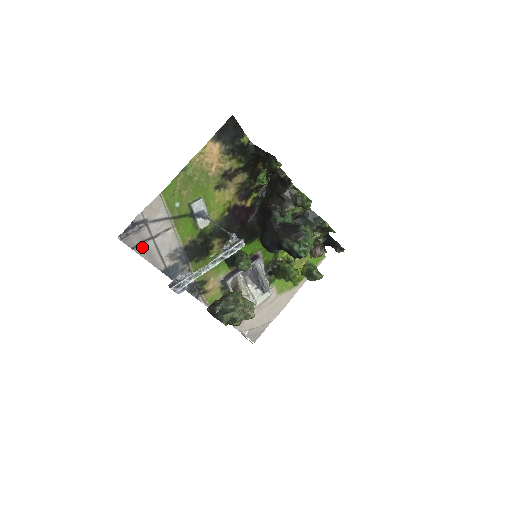
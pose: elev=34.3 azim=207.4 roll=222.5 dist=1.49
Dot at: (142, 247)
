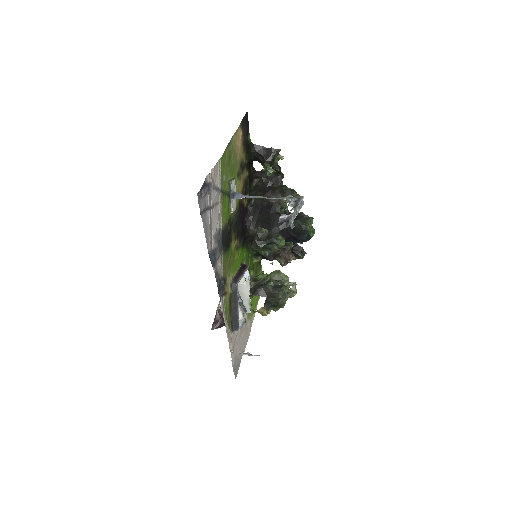
Dot at: (204, 216)
